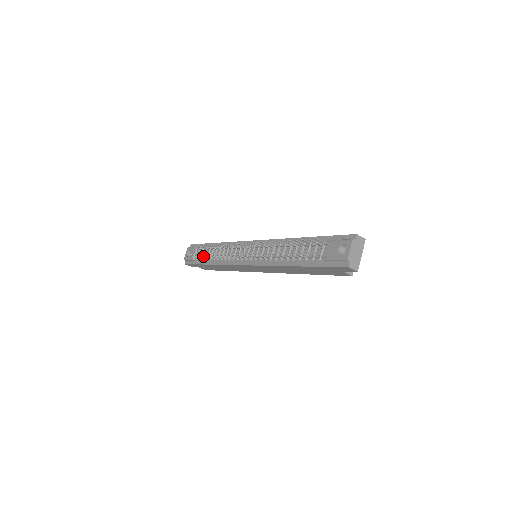
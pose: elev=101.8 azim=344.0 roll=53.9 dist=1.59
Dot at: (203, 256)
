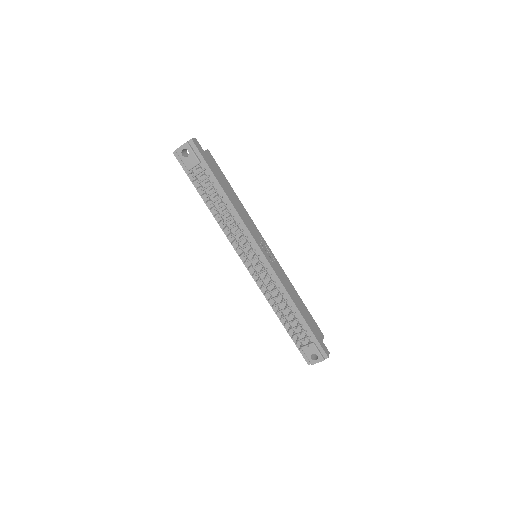
Dot at: (203, 185)
